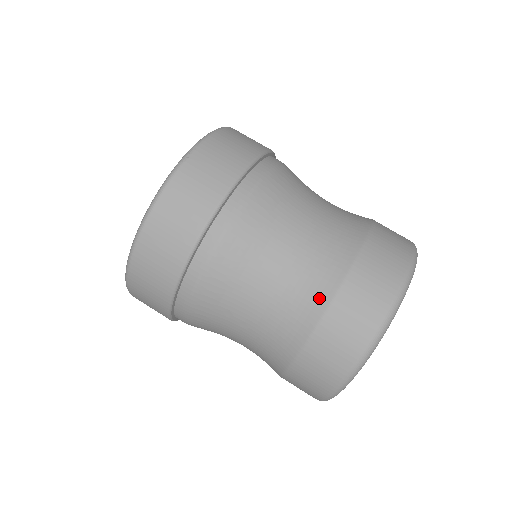
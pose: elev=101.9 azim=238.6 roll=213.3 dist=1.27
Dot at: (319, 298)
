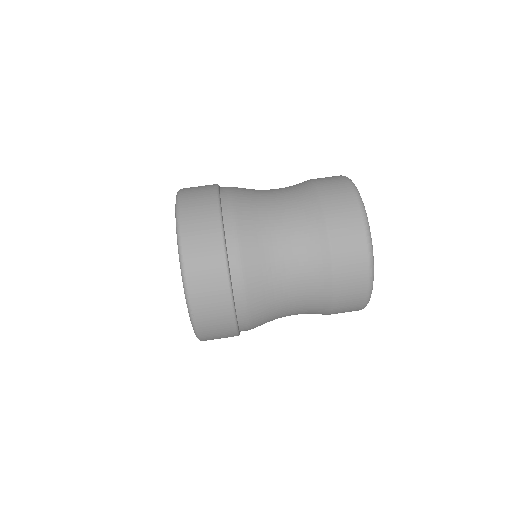
Dot at: (315, 214)
